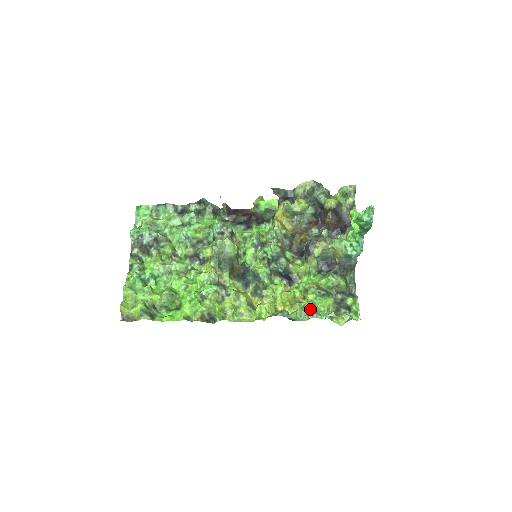
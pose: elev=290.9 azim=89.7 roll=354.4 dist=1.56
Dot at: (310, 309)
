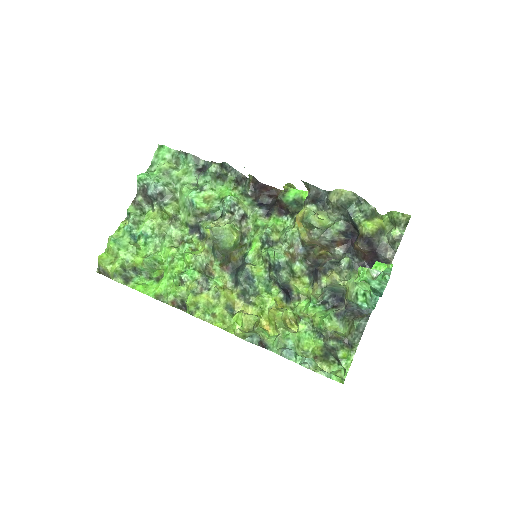
Dot at: (290, 343)
